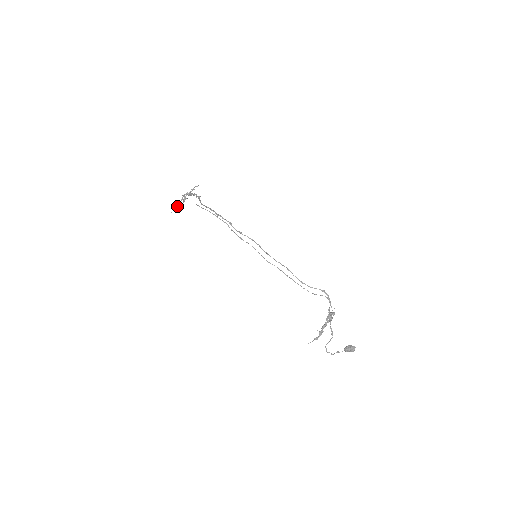
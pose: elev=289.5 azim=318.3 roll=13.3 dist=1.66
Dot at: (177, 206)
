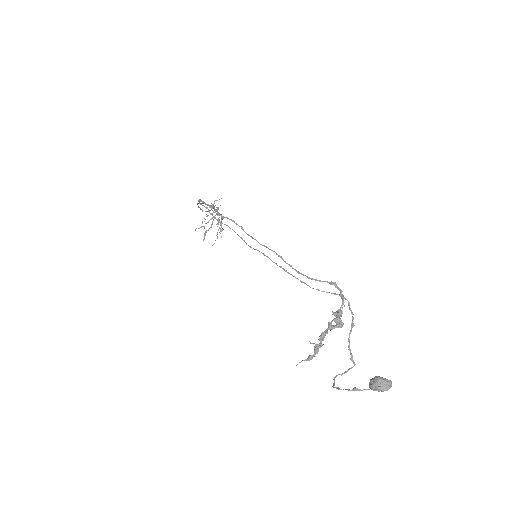
Dot at: (205, 232)
